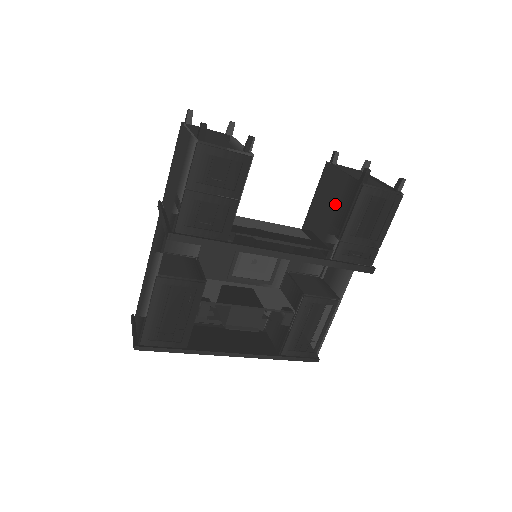
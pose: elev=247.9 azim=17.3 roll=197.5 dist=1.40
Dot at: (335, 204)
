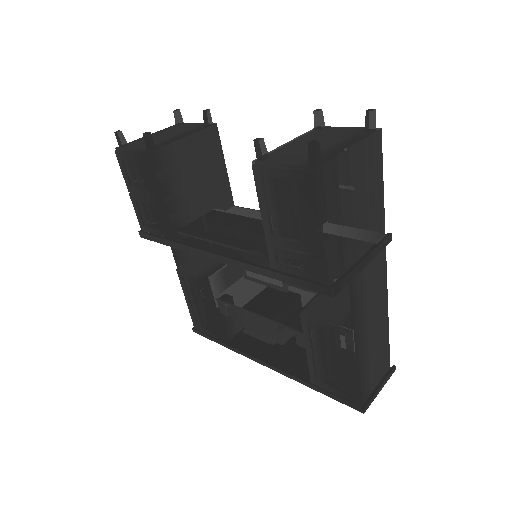
Dot at: occluded
